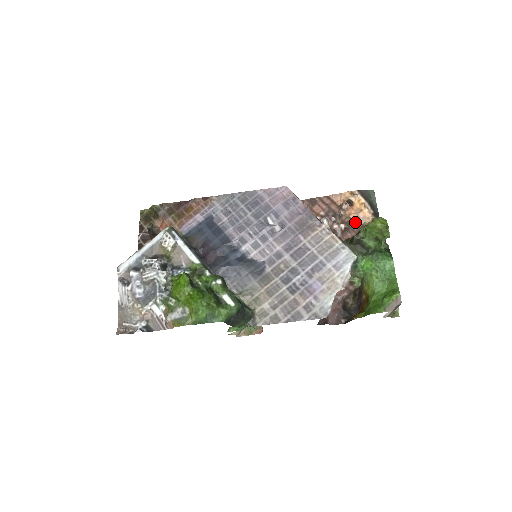
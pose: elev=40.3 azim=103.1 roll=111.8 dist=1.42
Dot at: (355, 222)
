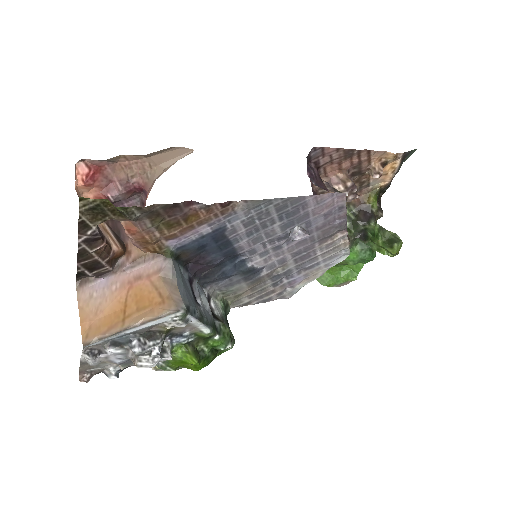
Dot at: (370, 183)
